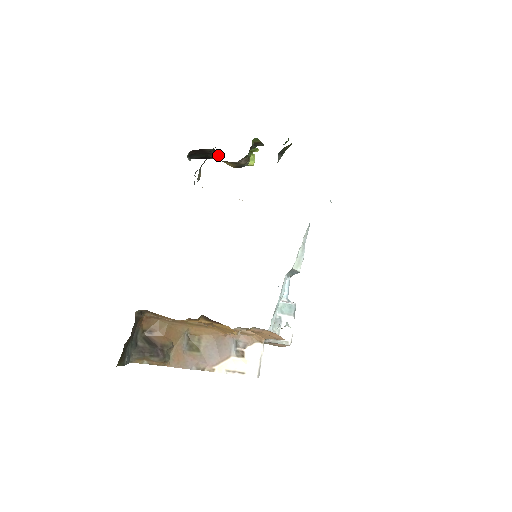
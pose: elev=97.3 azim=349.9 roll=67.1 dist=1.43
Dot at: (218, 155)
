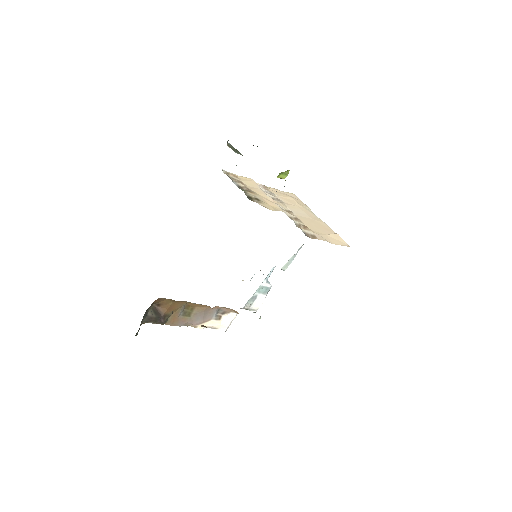
Dot at: occluded
